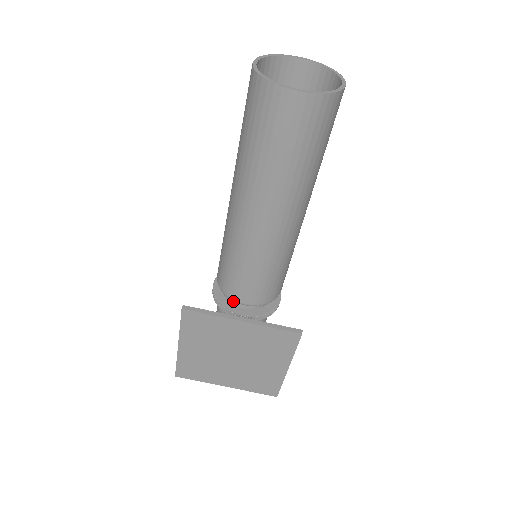
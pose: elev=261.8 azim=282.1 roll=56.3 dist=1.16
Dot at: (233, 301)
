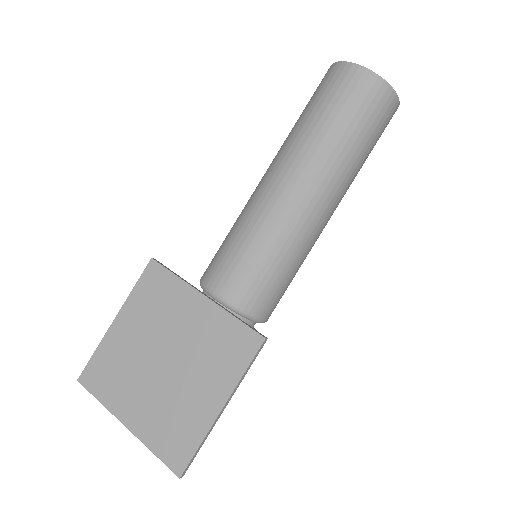
Dot at: occluded
